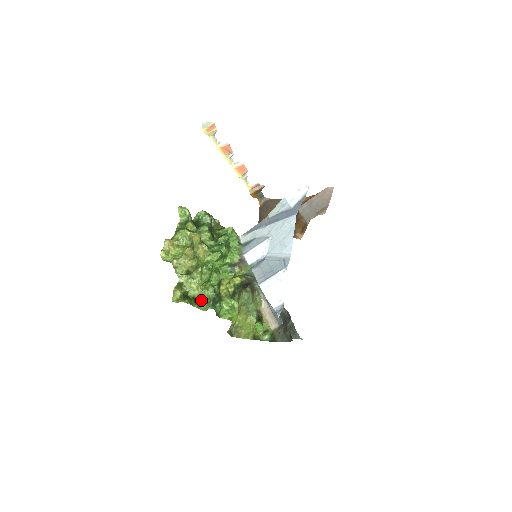
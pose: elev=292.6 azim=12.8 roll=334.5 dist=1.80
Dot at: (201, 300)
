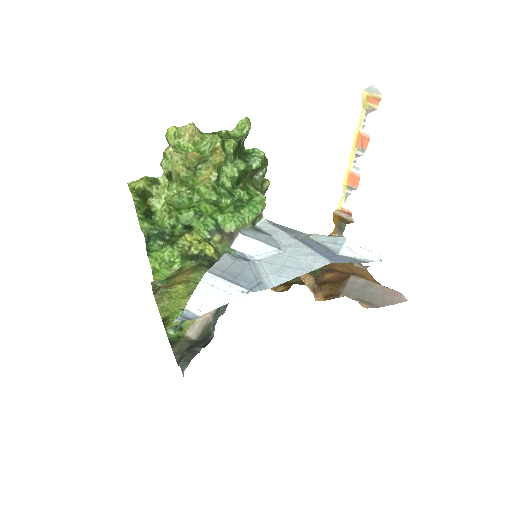
Dot at: (154, 219)
